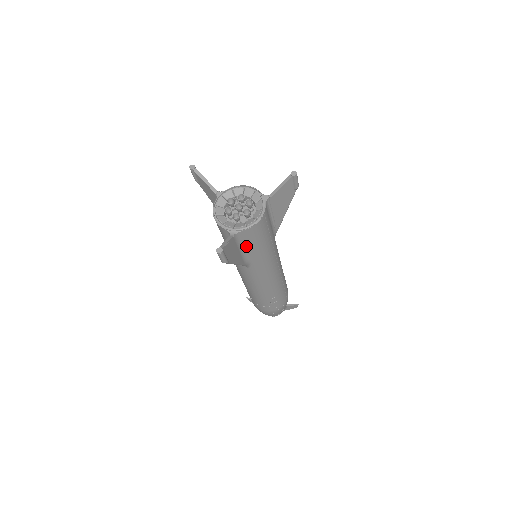
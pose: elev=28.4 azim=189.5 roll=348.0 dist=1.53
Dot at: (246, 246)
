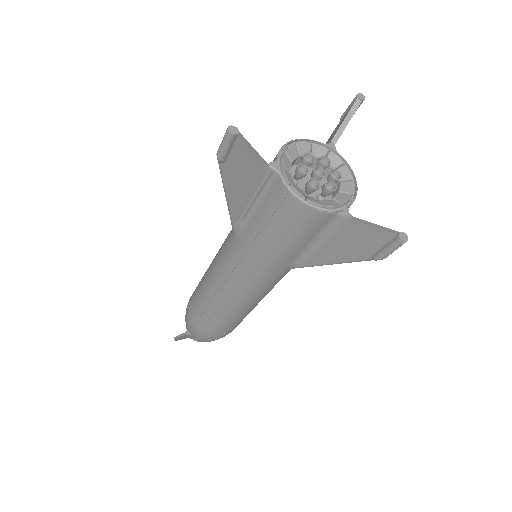
Dot at: occluded
